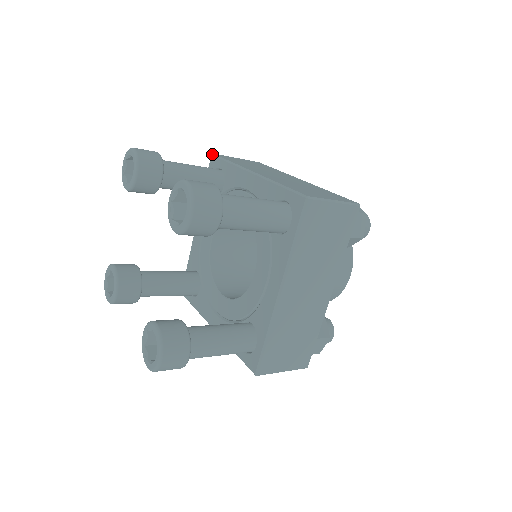
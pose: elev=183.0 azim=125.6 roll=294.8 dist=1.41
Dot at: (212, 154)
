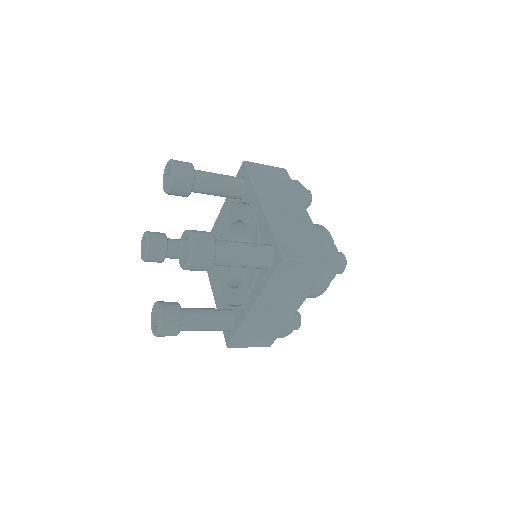
Dot at: occluded
